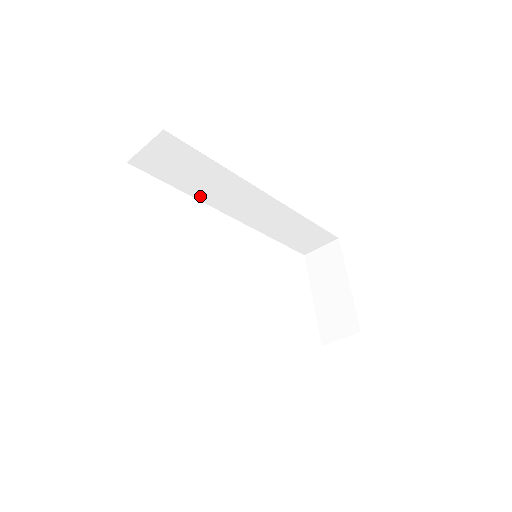
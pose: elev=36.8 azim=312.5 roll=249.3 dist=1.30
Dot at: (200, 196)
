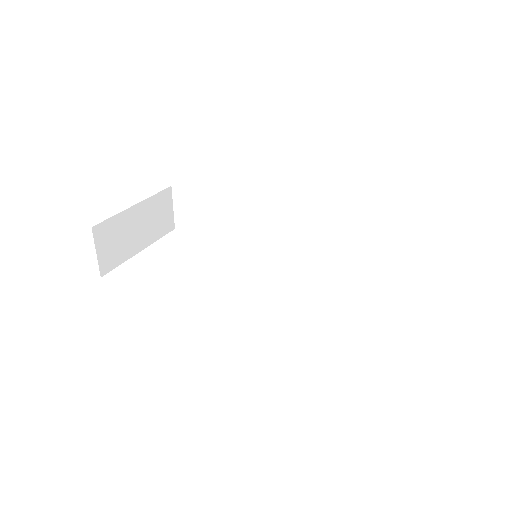
Dot at: (237, 239)
